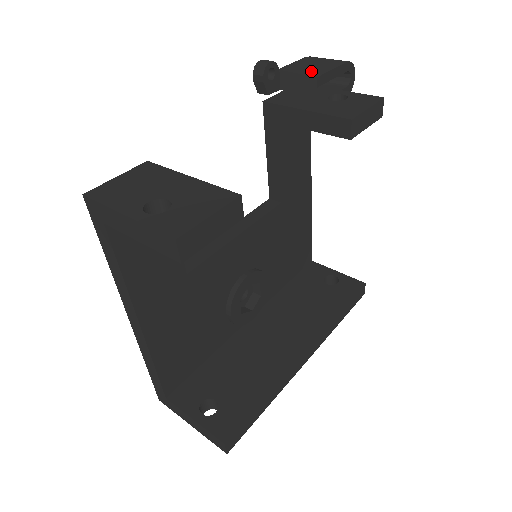
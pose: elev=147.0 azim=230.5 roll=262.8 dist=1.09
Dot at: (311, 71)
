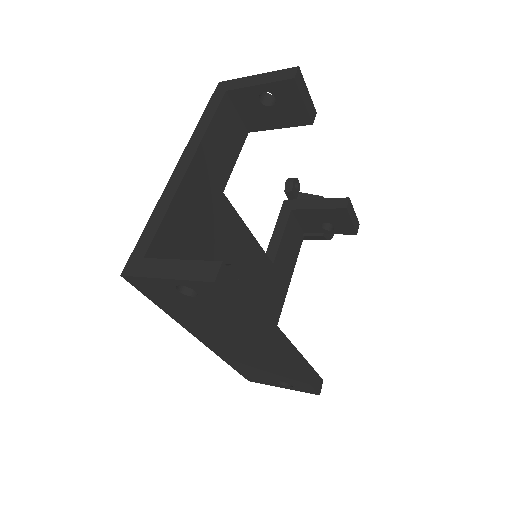
Dot at: occluded
